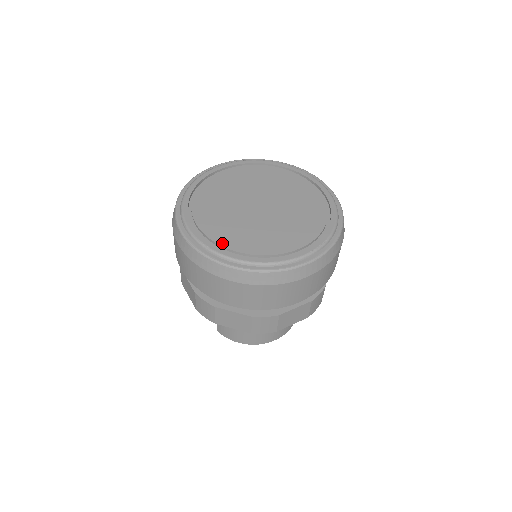
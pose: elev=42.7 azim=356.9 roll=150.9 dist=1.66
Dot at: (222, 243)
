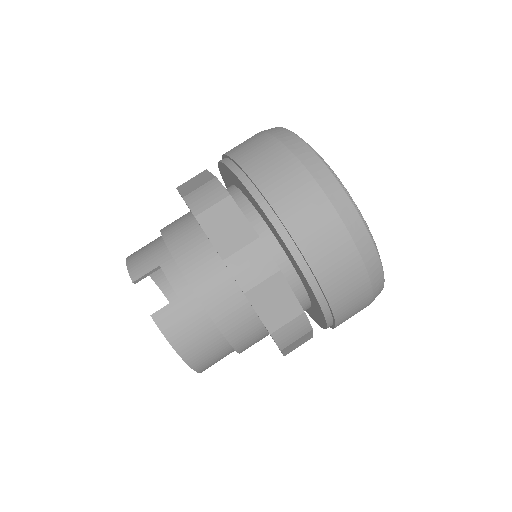
Dot at: occluded
